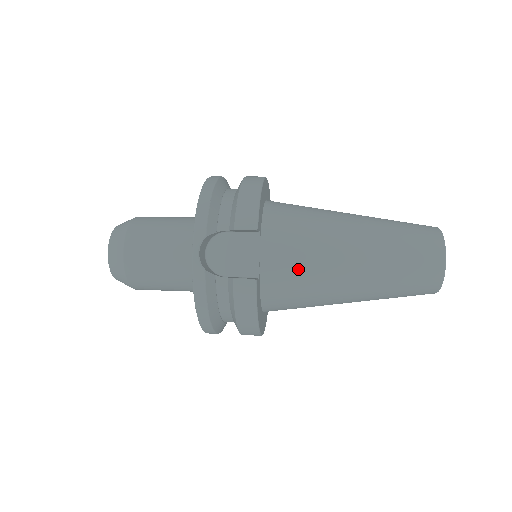
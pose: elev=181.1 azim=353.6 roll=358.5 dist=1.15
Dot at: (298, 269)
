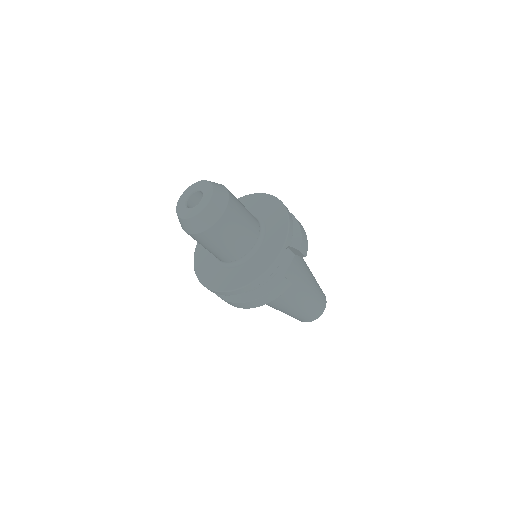
Dot at: (293, 284)
